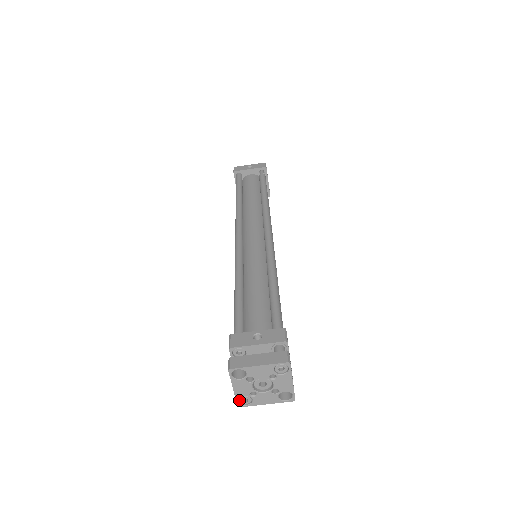
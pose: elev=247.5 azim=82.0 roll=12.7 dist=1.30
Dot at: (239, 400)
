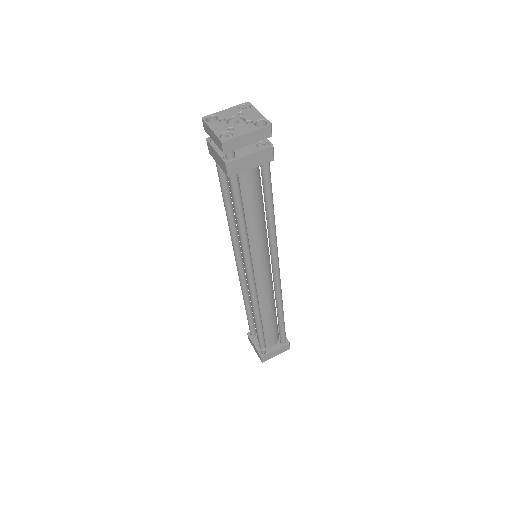
Dot at: (221, 138)
